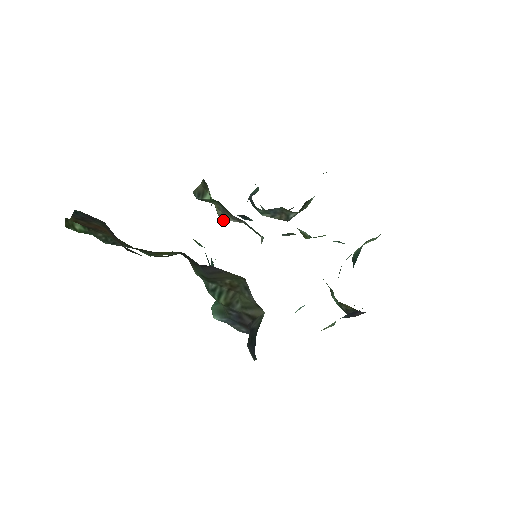
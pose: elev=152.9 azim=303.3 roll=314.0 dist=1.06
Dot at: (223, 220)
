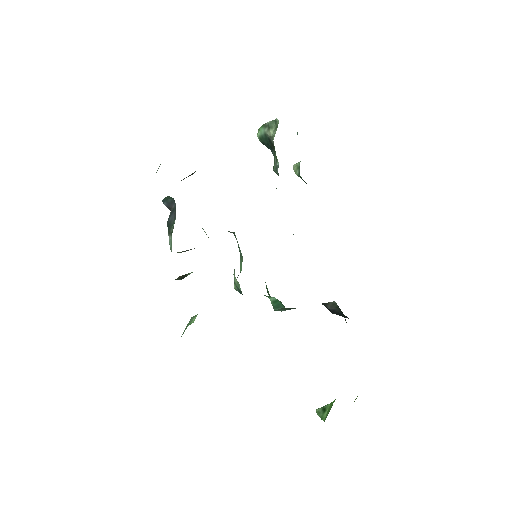
Dot at: occluded
